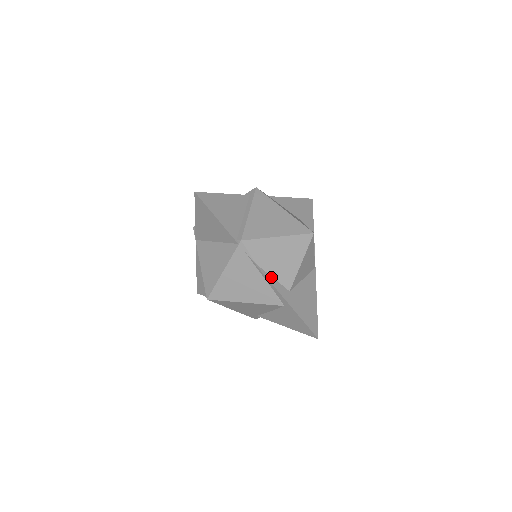
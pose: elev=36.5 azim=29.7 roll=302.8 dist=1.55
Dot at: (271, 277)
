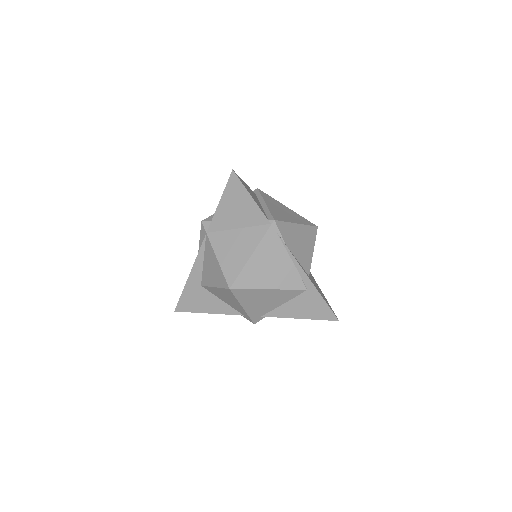
Dot at: (296, 260)
